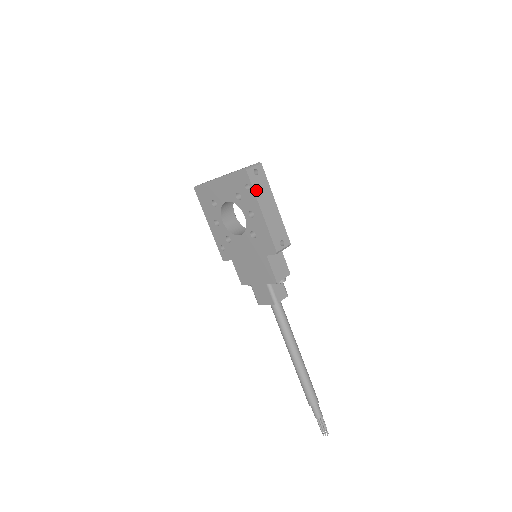
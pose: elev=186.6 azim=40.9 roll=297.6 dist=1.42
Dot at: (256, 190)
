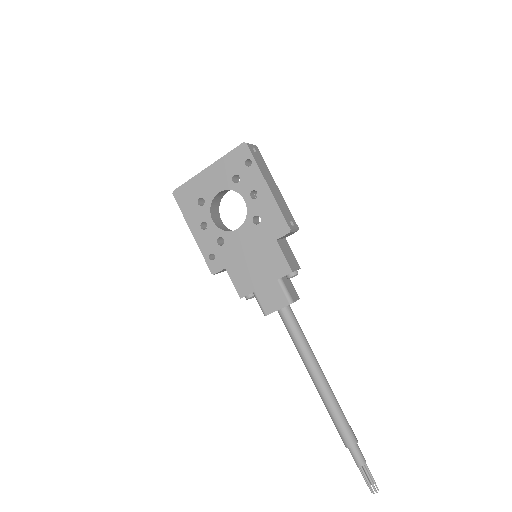
Dot at: (258, 165)
